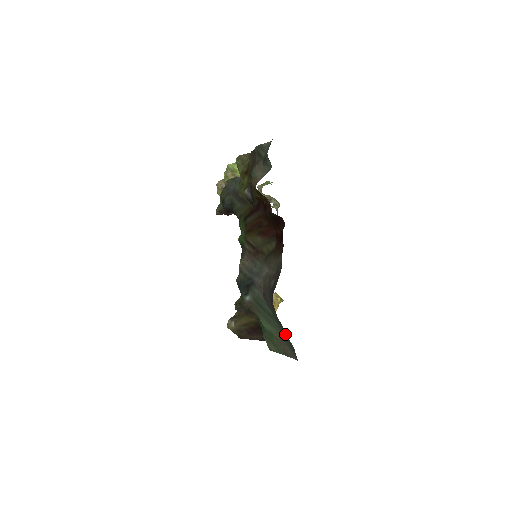
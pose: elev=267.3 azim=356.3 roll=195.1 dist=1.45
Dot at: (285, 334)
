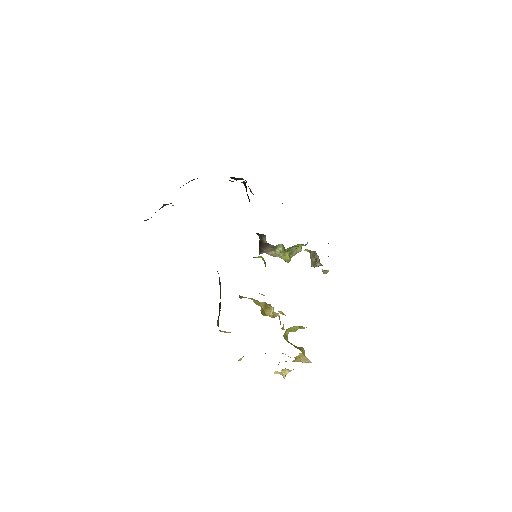
Dot at: occluded
